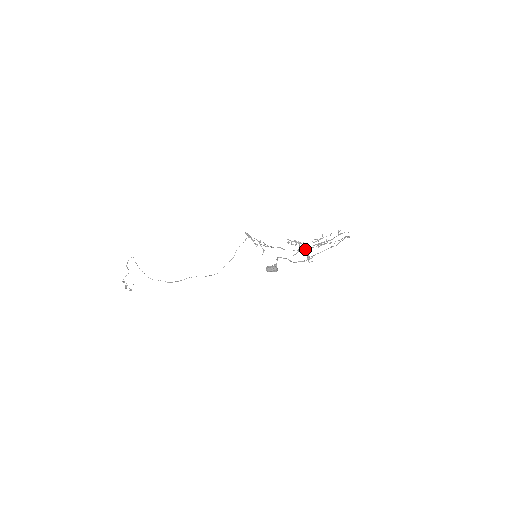
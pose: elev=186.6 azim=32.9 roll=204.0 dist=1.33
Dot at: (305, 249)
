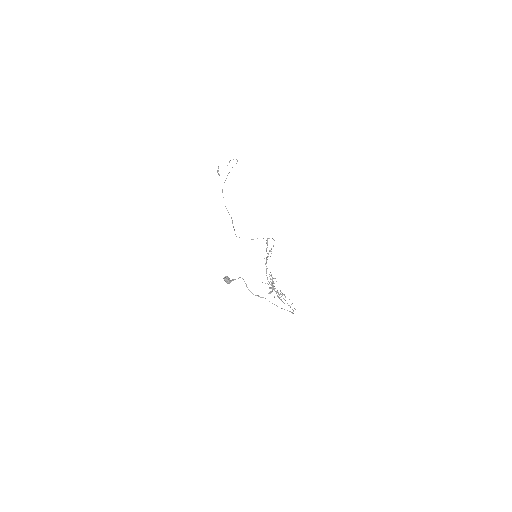
Dot at: (271, 288)
